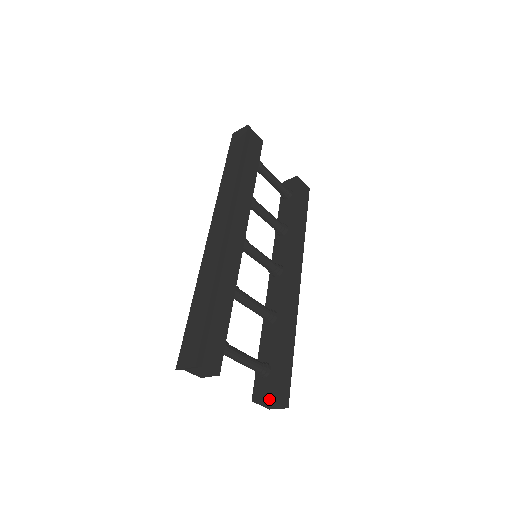
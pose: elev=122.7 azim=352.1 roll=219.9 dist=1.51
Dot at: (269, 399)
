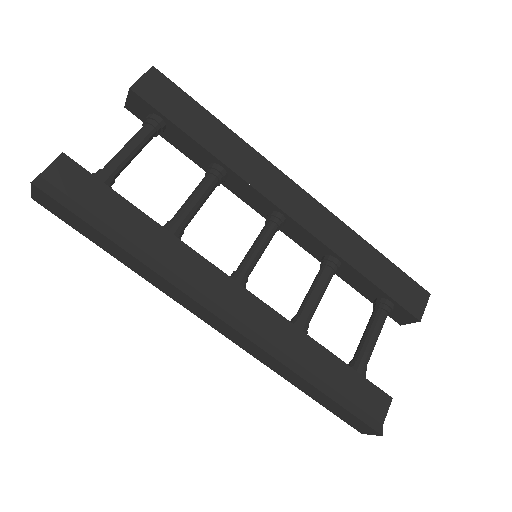
Dot at: occluded
